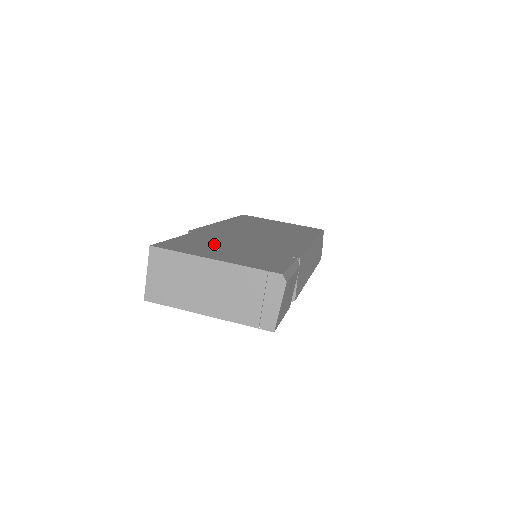
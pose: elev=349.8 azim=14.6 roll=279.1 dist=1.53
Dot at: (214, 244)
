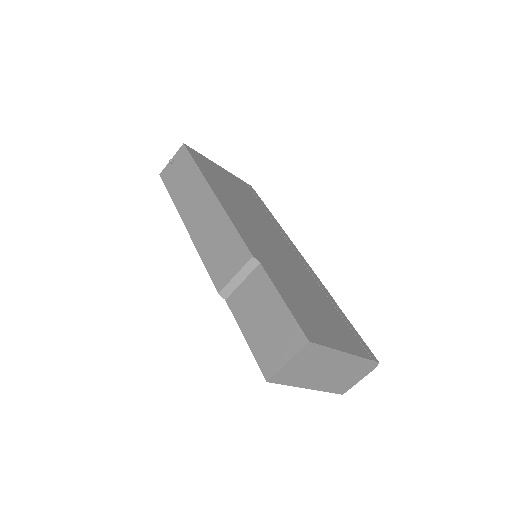
Dot at: (303, 300)
